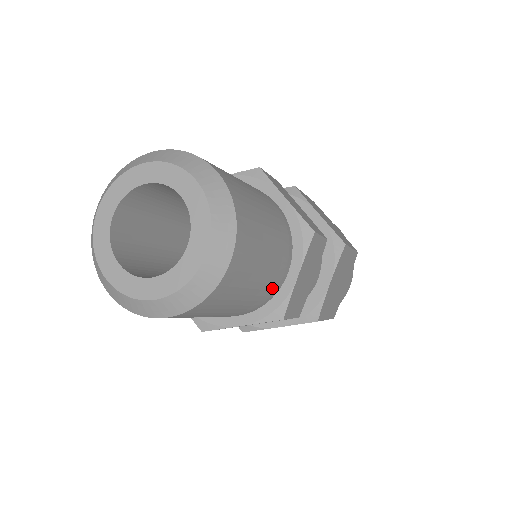
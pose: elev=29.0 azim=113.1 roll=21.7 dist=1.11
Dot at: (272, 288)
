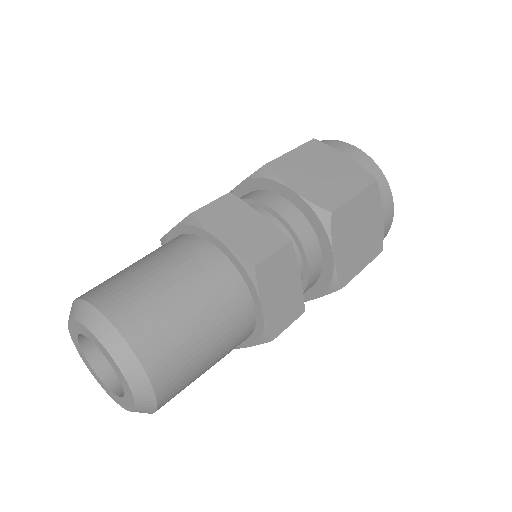
Dot at: (242, 329)
